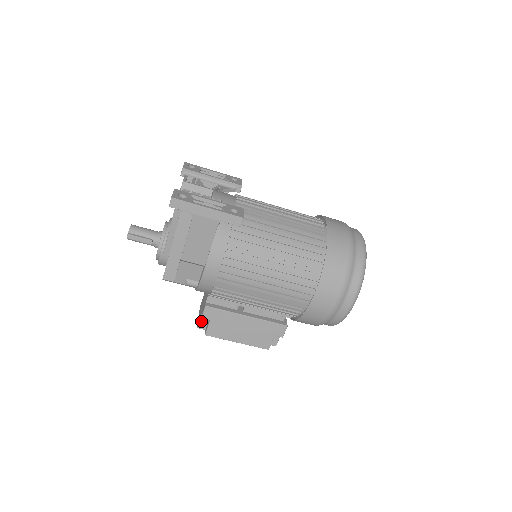
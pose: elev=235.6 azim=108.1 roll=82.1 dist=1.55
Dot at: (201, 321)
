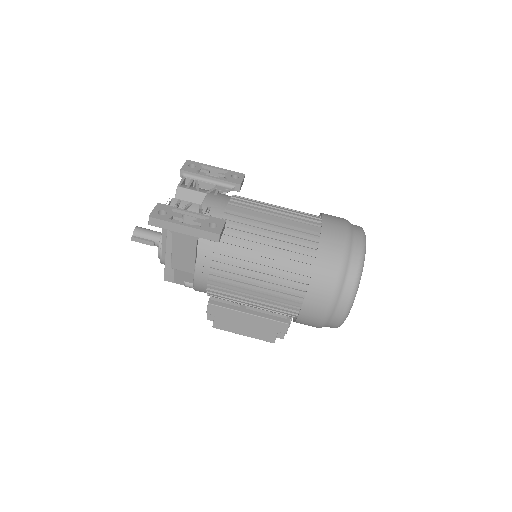
Dot at: (209, 314)
